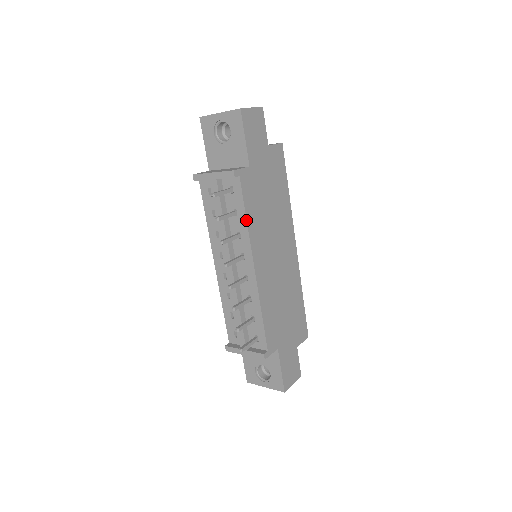
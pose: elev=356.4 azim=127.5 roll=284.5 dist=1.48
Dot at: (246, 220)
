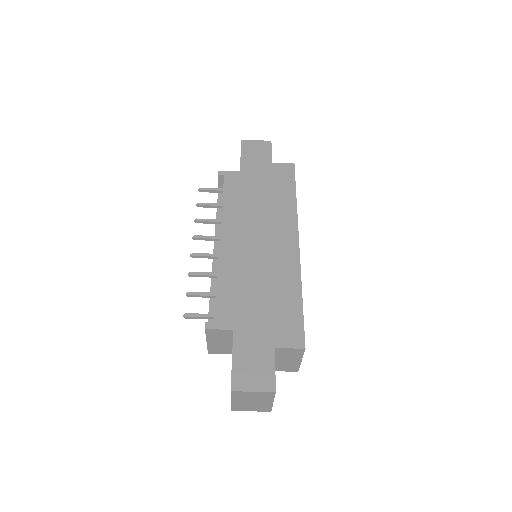
Dot at: (222, 204)
